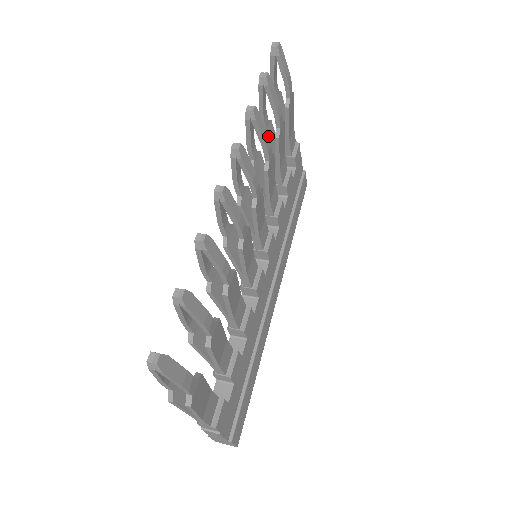
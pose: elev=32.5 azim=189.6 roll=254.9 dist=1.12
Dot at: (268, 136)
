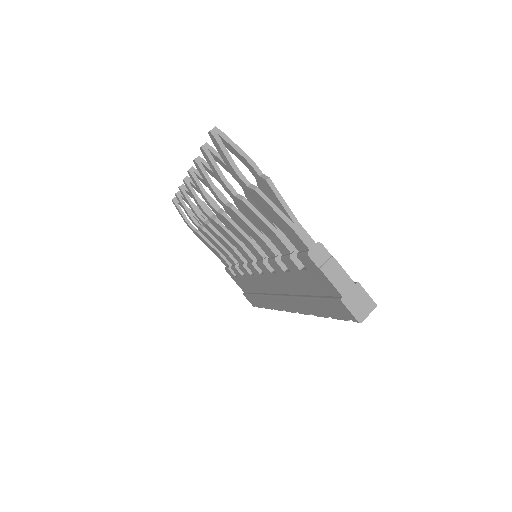
Dot at: occluded
